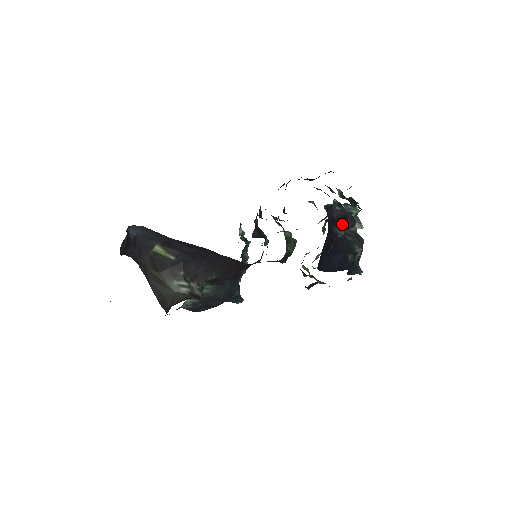
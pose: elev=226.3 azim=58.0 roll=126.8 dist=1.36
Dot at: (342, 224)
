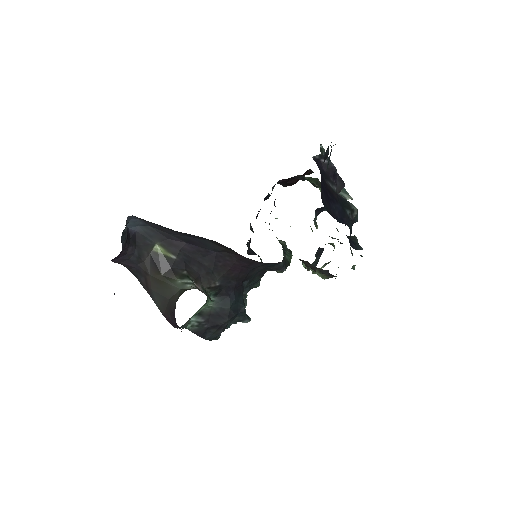
Dot at: (332, 180)
